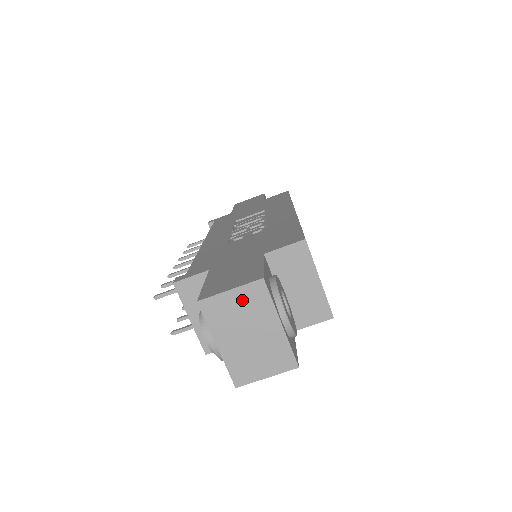
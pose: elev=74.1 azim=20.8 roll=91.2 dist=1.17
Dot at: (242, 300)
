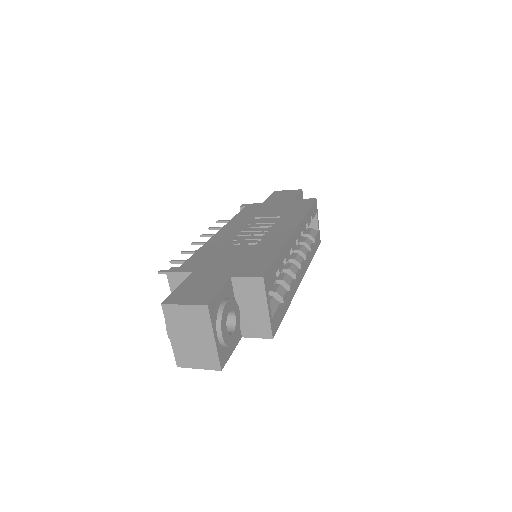
Dot at: (191, 314)
